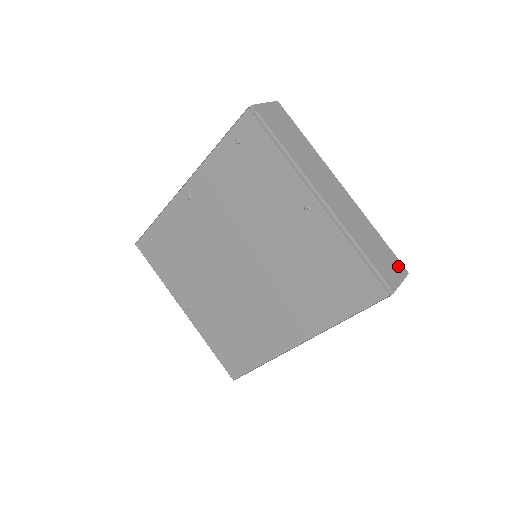
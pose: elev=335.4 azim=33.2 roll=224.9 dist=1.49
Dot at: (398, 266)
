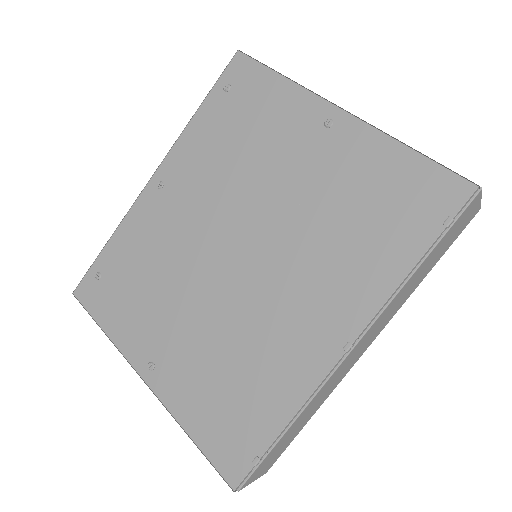
Dot at: occluded
